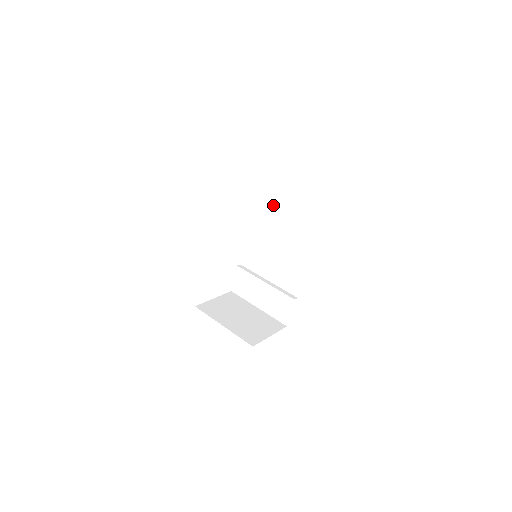
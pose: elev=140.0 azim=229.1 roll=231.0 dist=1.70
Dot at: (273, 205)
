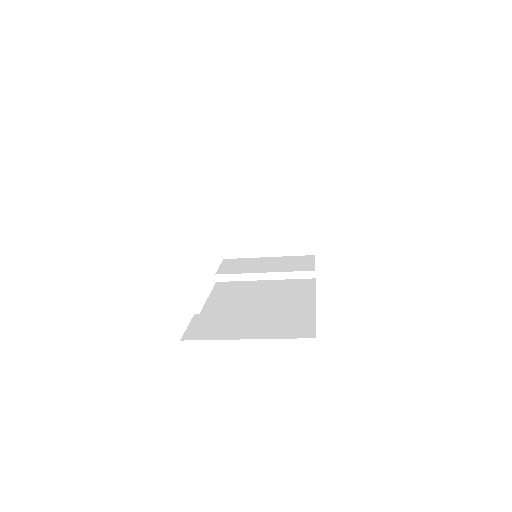
Dot at: (252, 266)
